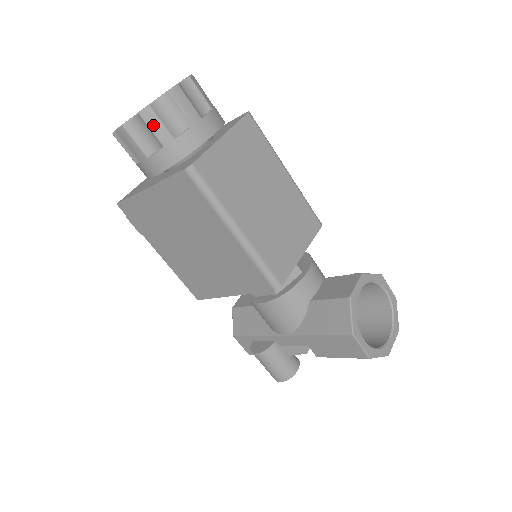
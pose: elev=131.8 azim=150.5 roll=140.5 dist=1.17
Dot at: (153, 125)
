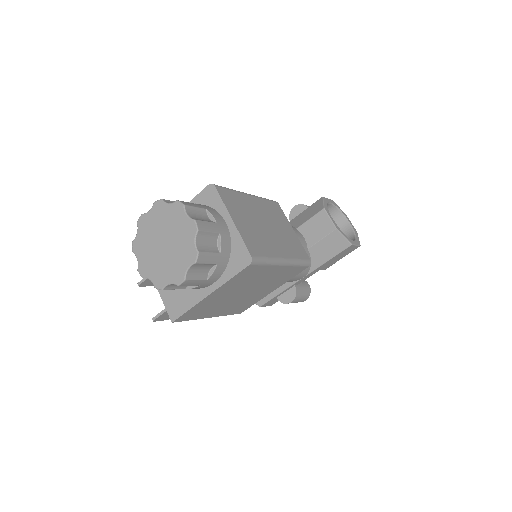
Dot at: (206, 260)
